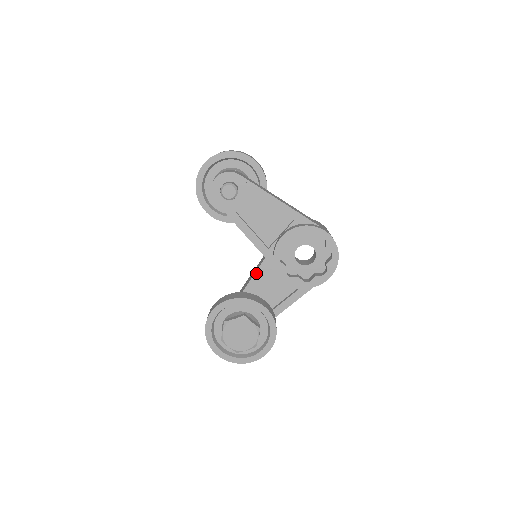
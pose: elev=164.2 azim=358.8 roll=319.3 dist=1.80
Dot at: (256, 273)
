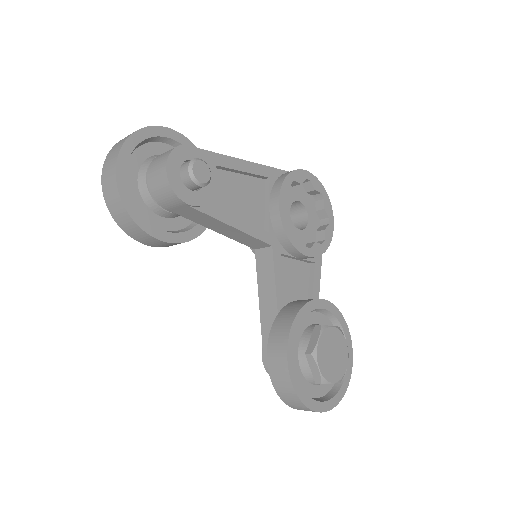
Dot at: (275, 274)
